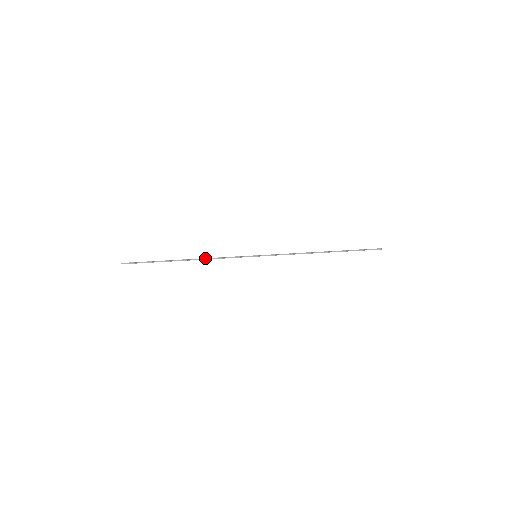
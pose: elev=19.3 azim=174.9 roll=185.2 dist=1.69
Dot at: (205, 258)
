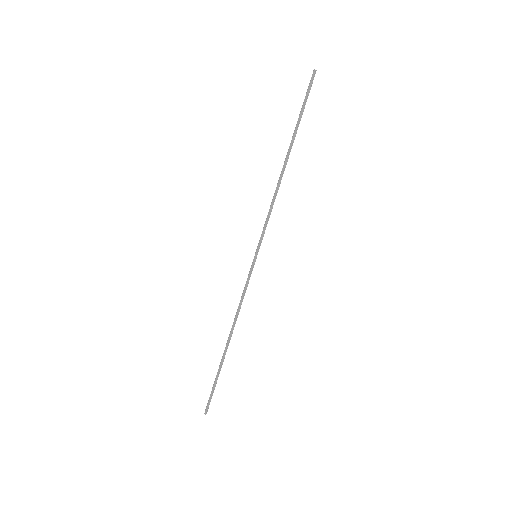
Dot at: (234, 320)
